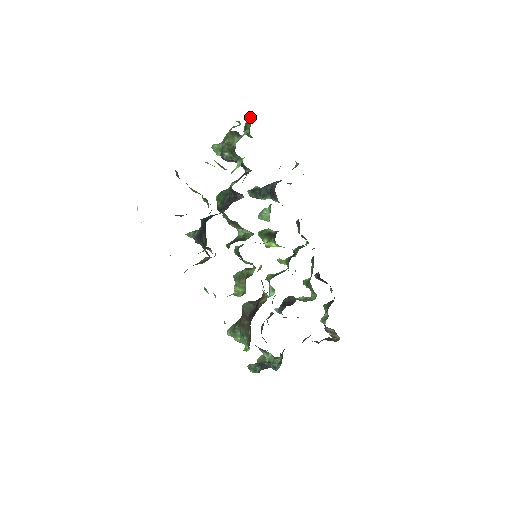
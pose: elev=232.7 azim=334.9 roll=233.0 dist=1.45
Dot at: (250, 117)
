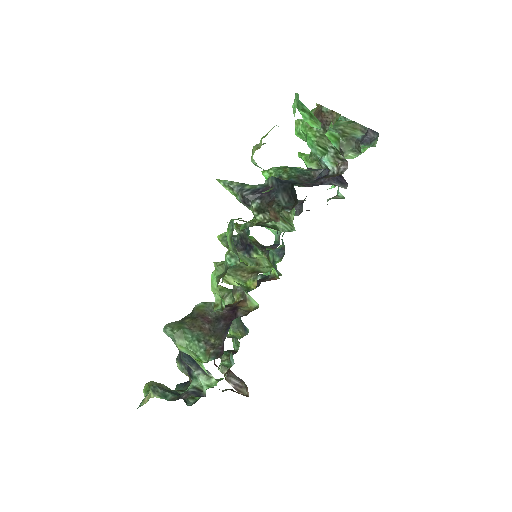
Dot at: occluded
